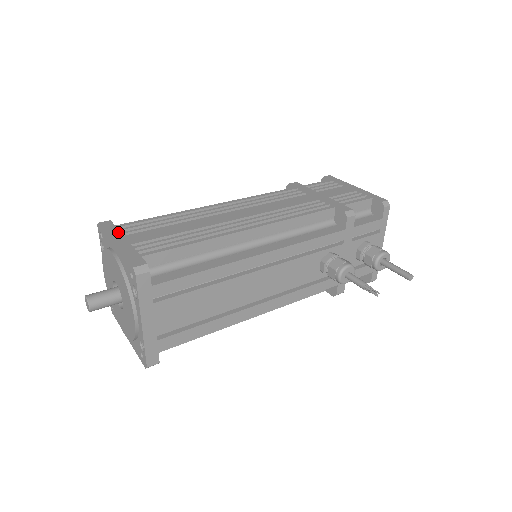
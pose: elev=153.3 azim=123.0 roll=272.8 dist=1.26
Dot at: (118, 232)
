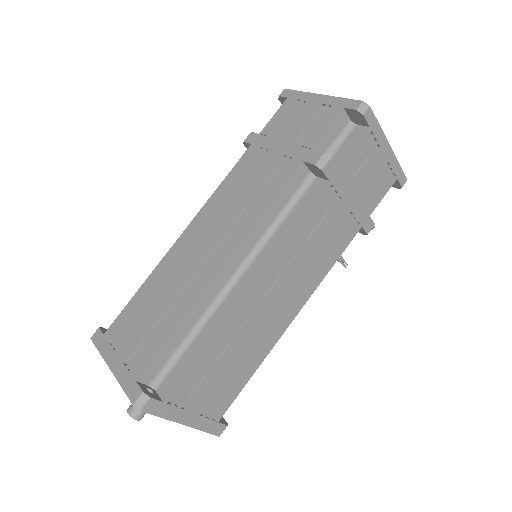
Dot at: (176, 410)
